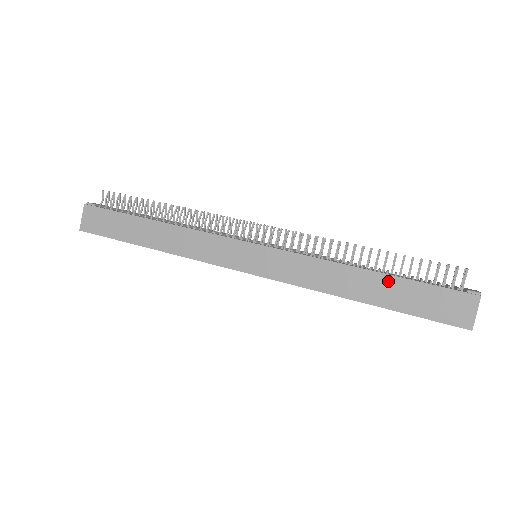
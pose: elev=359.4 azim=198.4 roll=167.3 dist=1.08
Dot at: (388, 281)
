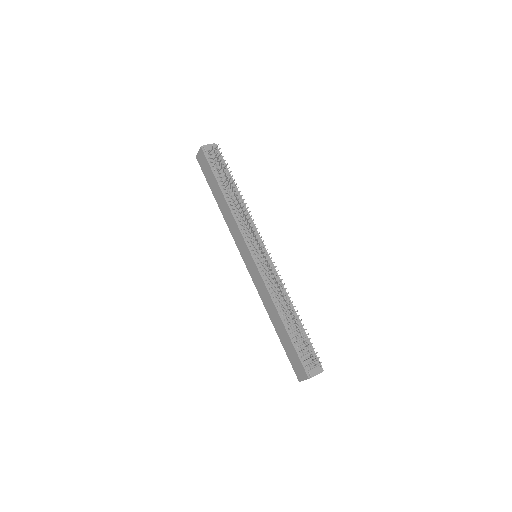
Dot at: (285, 333)
